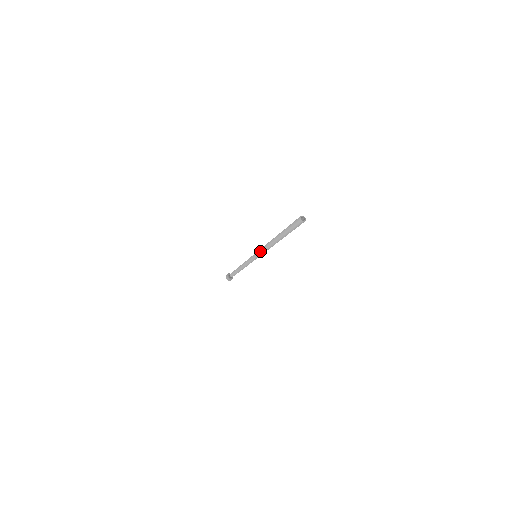
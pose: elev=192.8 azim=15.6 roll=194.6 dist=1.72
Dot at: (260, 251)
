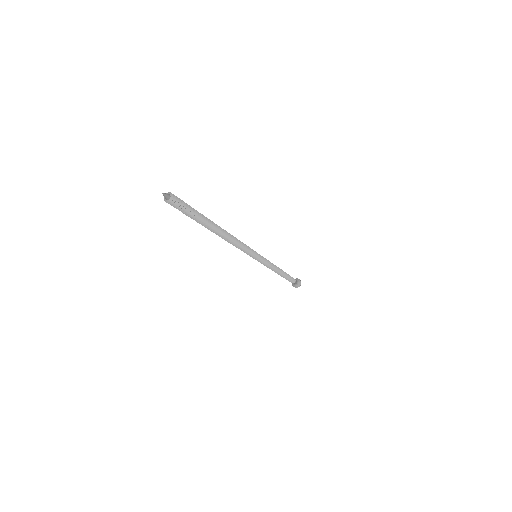
Dot at: occluded
